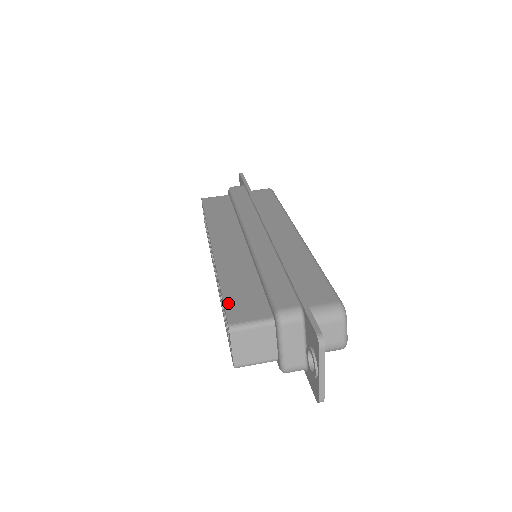
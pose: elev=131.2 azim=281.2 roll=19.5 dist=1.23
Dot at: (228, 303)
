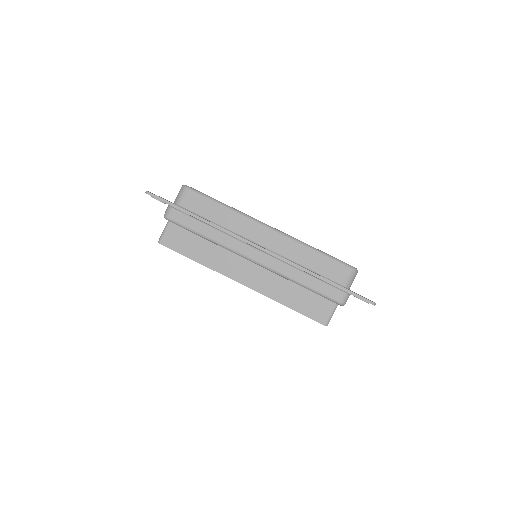
Dot at: (308, 315)
